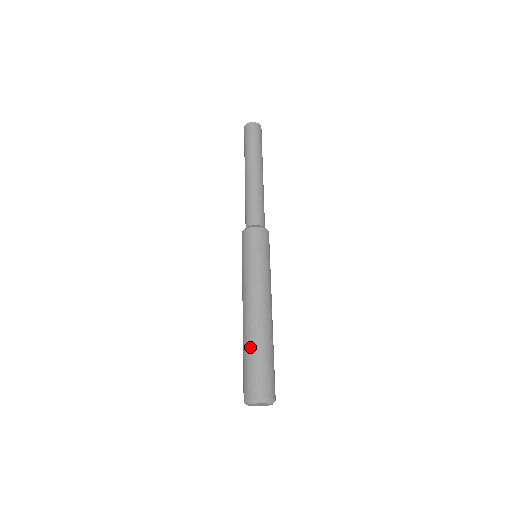
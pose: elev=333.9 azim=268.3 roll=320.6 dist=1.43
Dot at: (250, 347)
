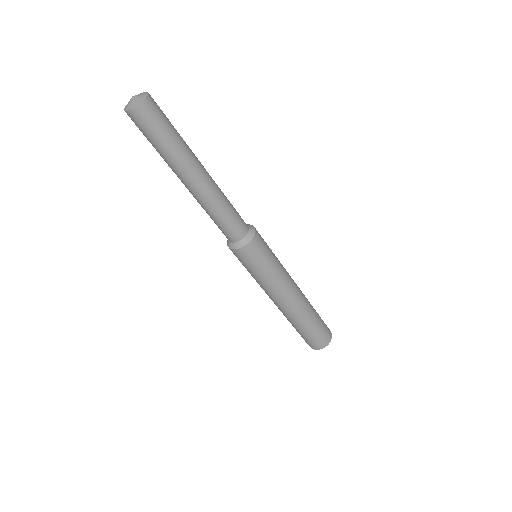
Dot at: (307, 325)
